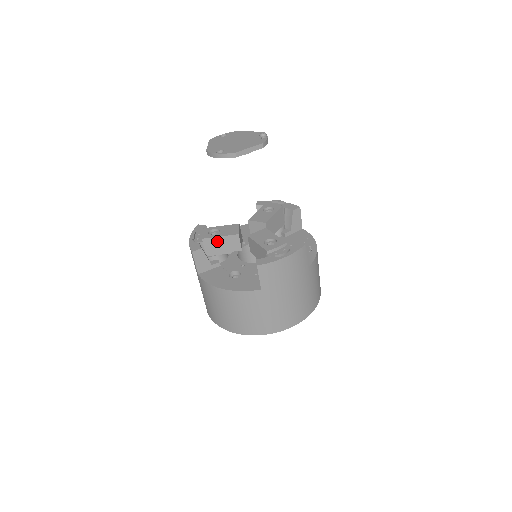
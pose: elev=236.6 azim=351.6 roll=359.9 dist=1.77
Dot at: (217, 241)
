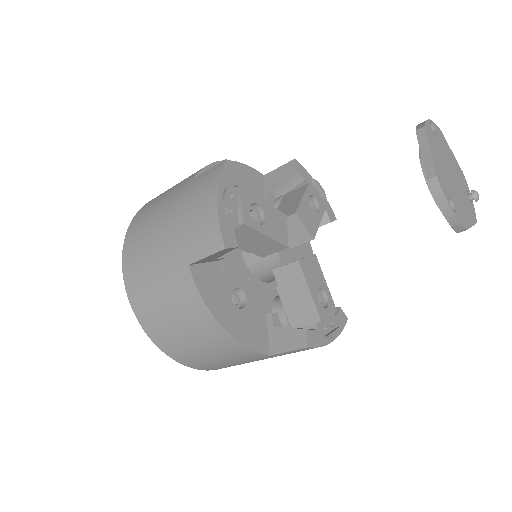
Dot at: (255, 236)
